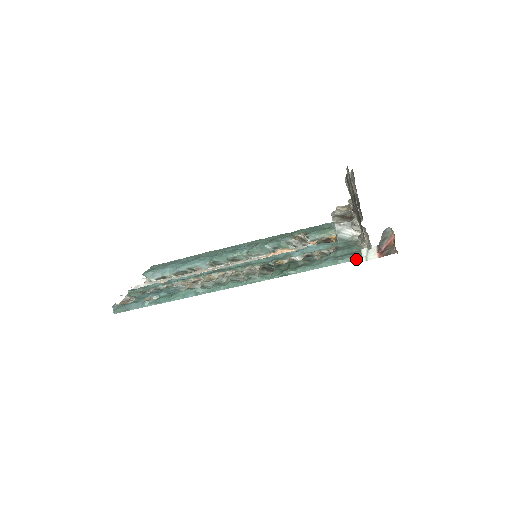
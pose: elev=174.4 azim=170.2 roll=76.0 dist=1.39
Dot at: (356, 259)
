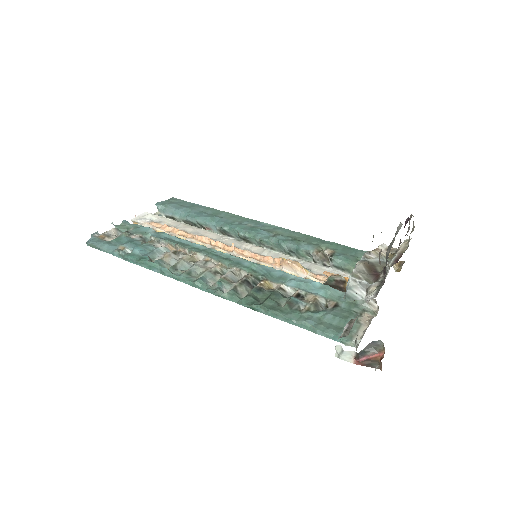
Dot at: (338, 340)
